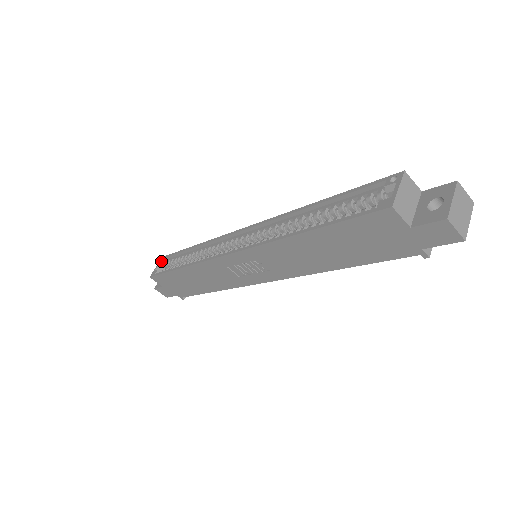
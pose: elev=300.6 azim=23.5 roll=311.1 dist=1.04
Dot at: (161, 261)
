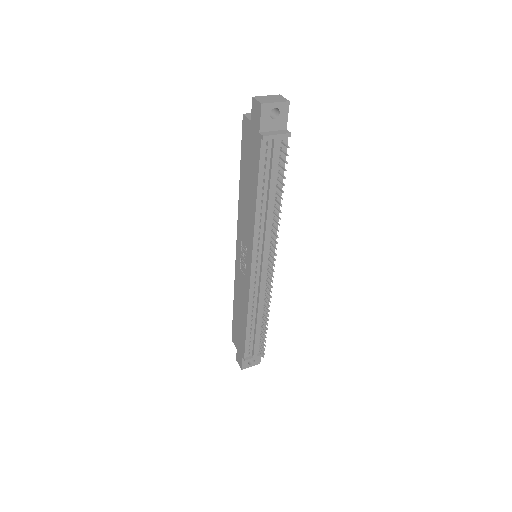
Dot at: occluded
